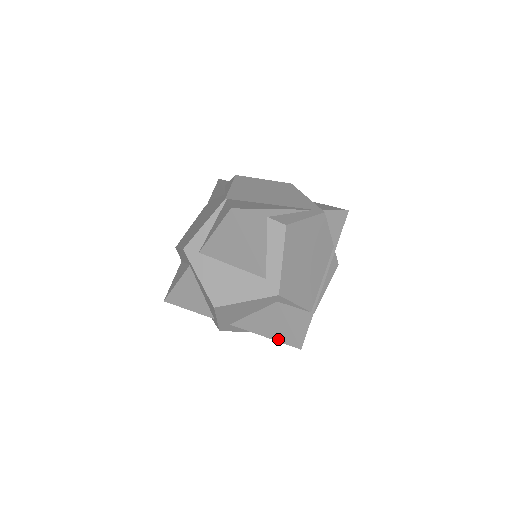
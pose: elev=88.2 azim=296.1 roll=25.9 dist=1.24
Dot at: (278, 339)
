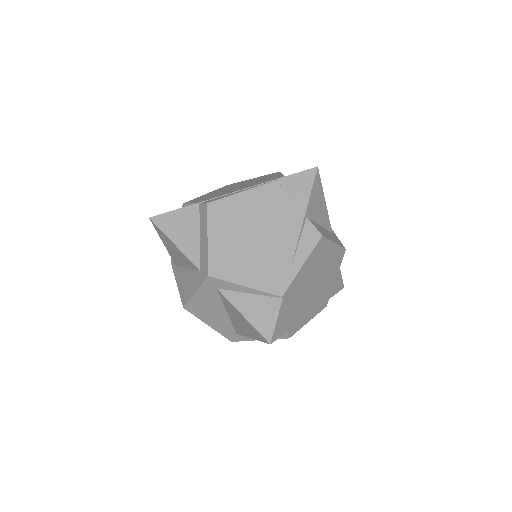
Dot at: occluded
